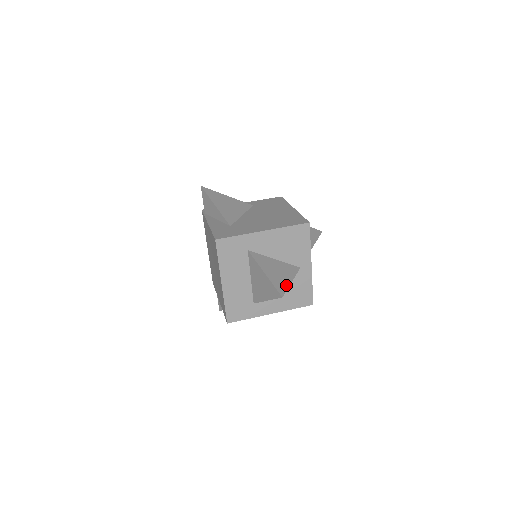
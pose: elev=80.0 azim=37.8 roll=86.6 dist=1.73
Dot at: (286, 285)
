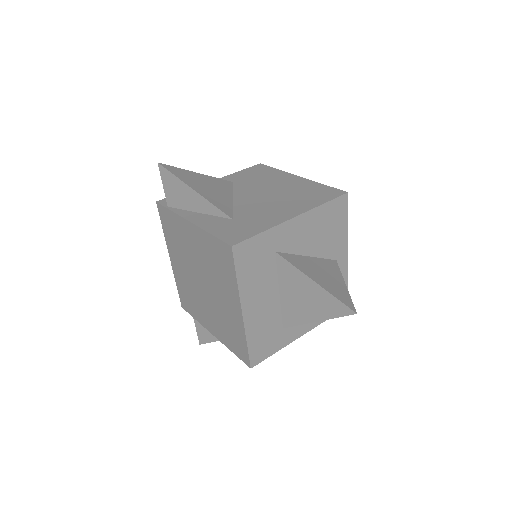
Dot at: (346, 292)
